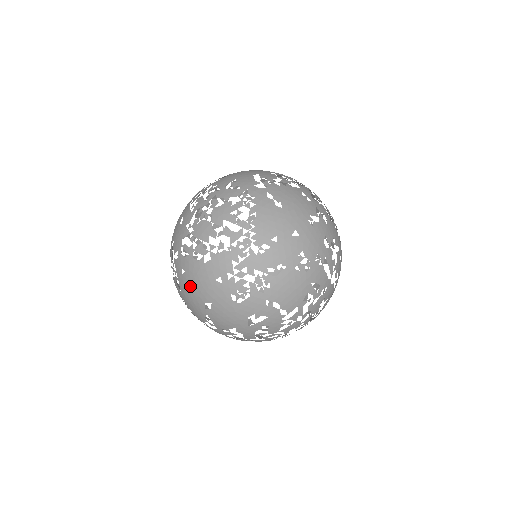
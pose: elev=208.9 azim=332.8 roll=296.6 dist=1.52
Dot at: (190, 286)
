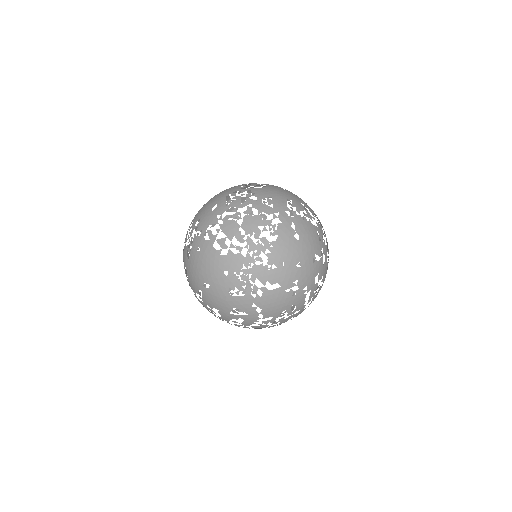
Dot at: (199, 264)
